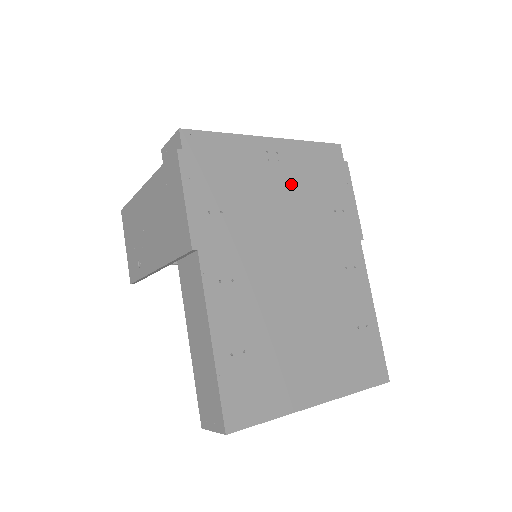
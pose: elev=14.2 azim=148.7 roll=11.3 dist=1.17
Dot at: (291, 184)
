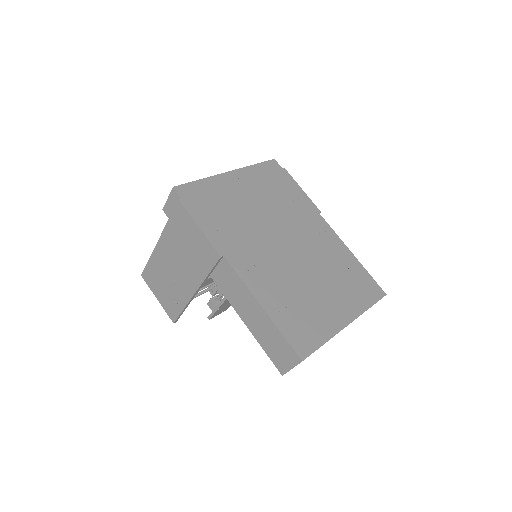
Dot at: (258, 195)
